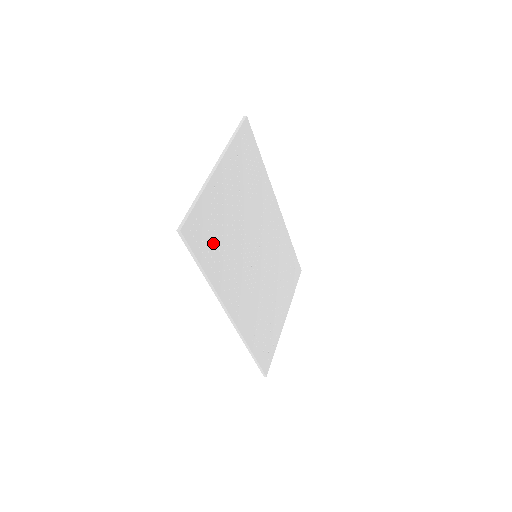
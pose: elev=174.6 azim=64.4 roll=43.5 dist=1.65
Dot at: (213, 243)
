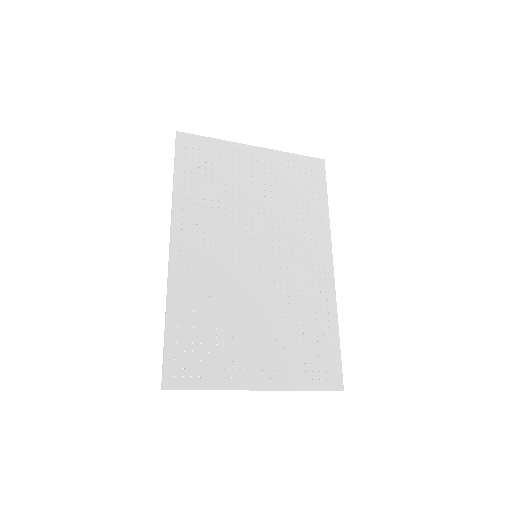
Dot at: (203, 175)
